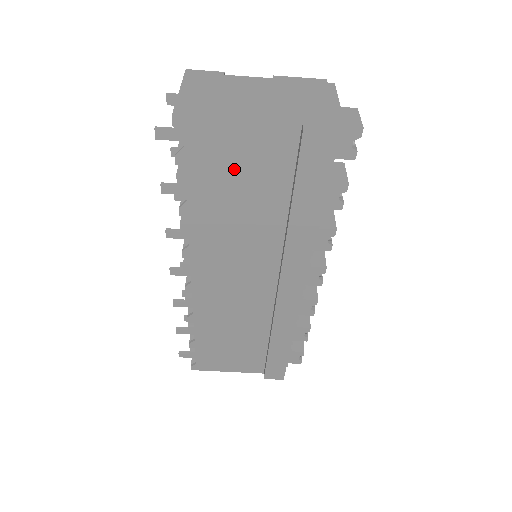
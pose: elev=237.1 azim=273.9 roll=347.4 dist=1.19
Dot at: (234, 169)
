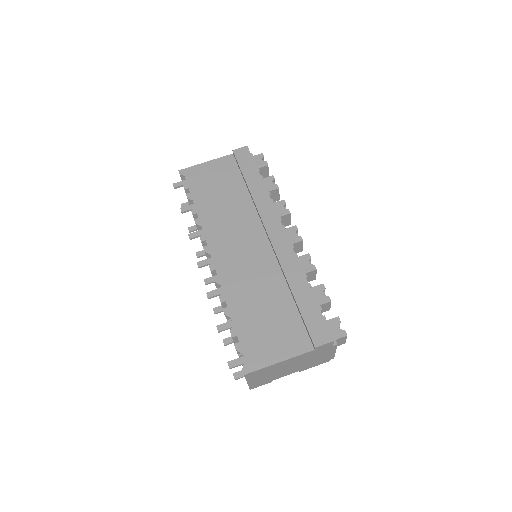
Dot at: (212, 181)
